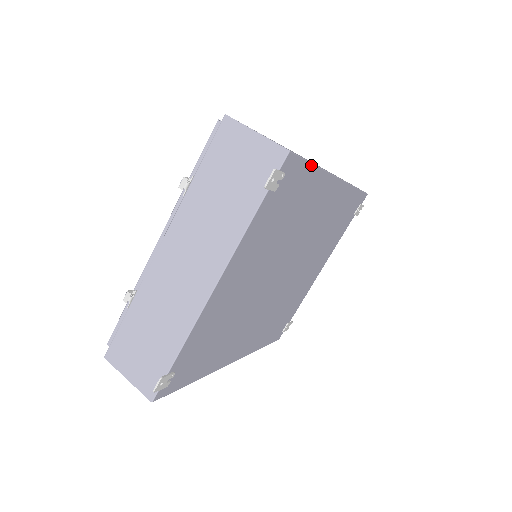
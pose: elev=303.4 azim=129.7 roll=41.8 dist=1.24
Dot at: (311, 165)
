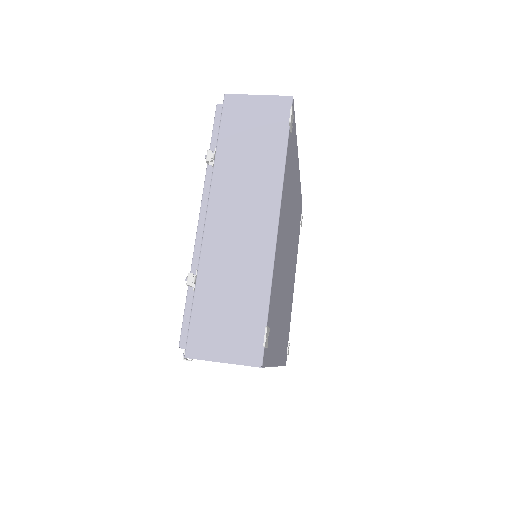
Dot at: (295, 128)
